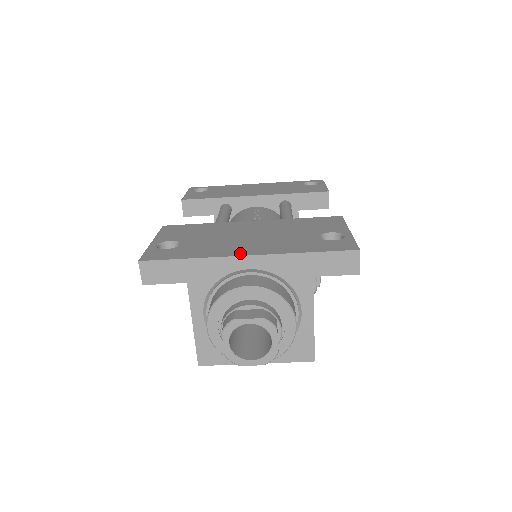
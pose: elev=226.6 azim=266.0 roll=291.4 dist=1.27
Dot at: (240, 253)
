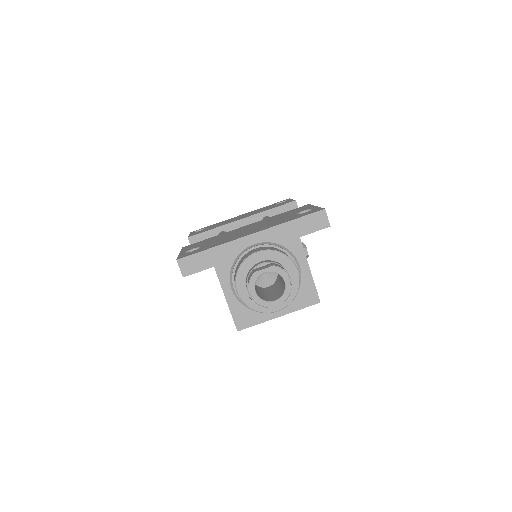
Dot at: (245, 235)
